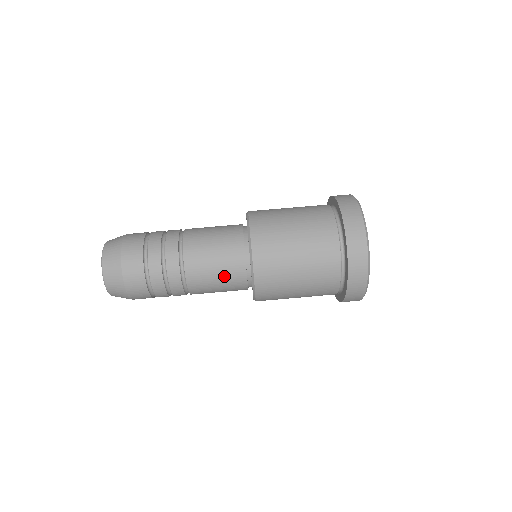
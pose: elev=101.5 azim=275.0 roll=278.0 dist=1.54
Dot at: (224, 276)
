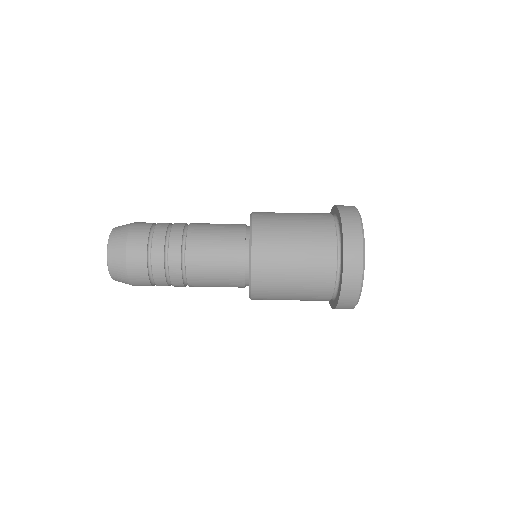
Dot at: (223, 246)
